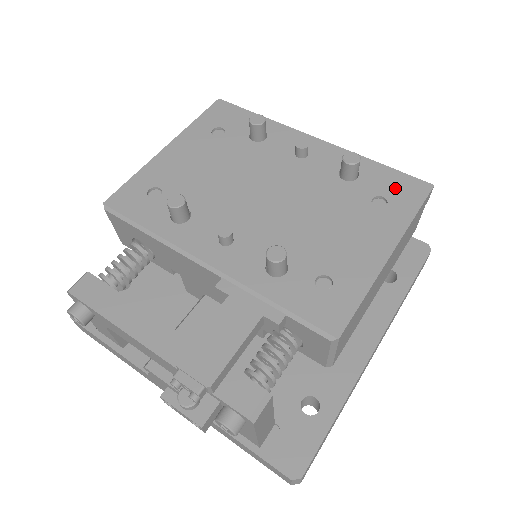
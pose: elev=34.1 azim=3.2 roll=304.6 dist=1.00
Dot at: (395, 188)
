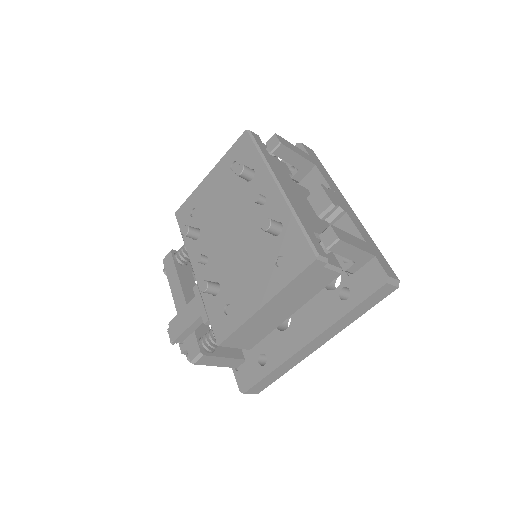
Dot at: (294, 252)
